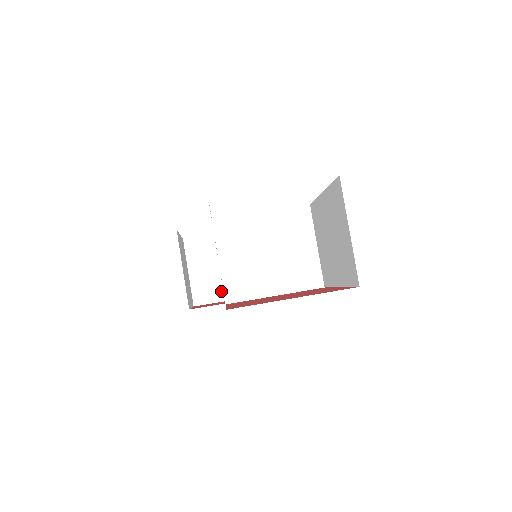
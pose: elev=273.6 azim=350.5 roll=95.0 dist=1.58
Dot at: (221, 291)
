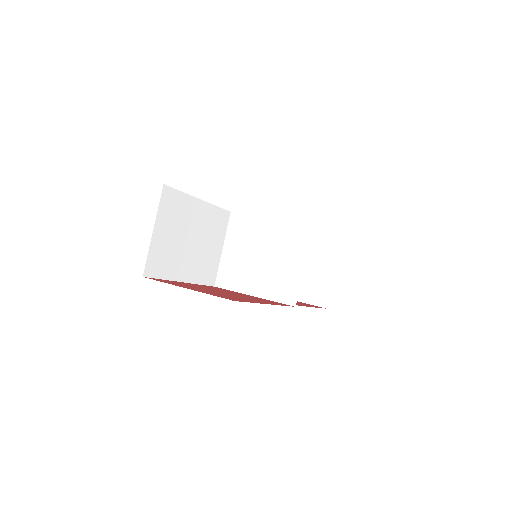
Dot at: occluded
